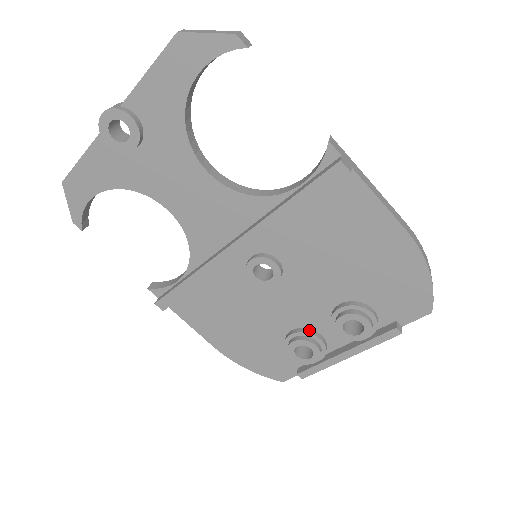
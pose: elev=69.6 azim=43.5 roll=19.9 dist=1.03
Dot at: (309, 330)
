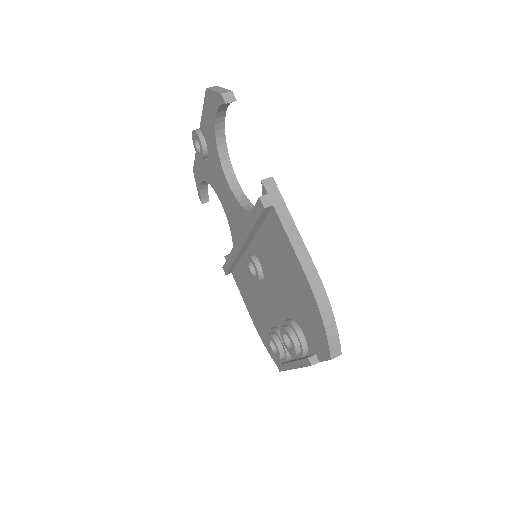
Dot at: occluded
